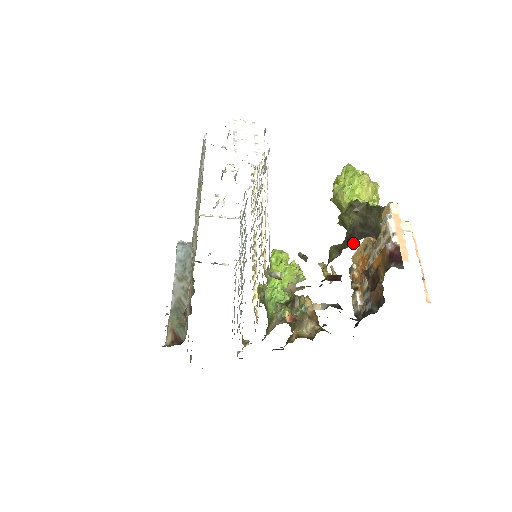
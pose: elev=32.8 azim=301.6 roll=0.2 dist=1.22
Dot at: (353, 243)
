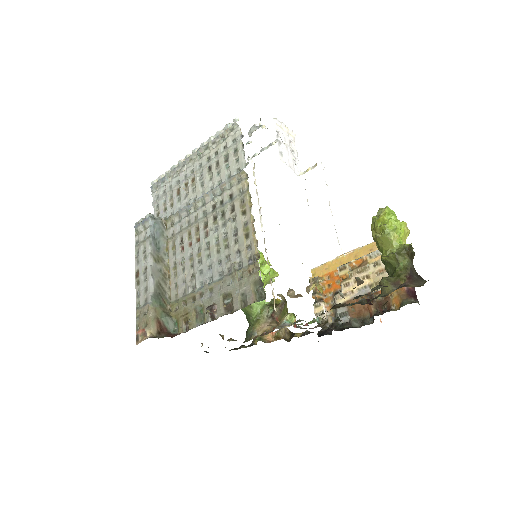
Dot at: (419, 284)
